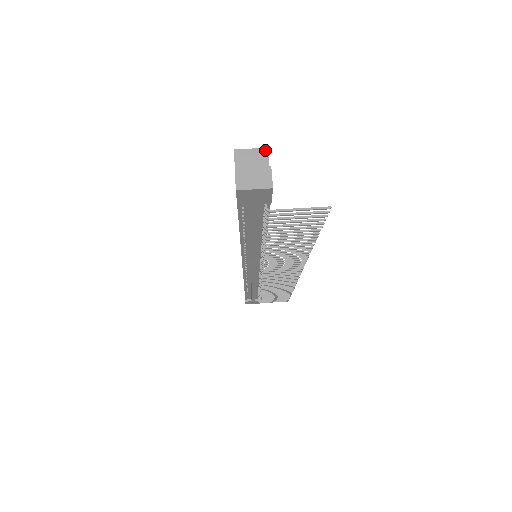
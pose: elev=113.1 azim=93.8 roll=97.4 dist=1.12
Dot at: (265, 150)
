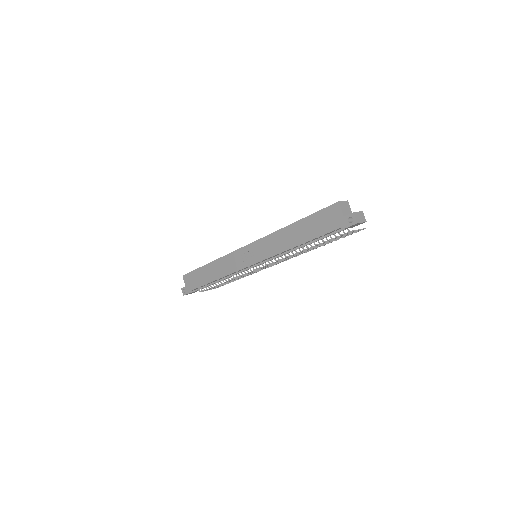
Dot at: (348, 202)
